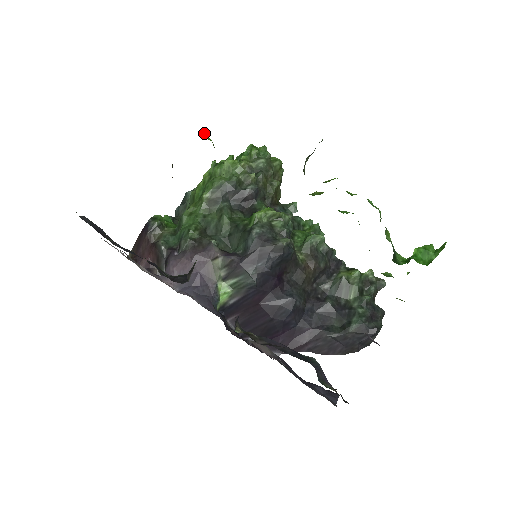
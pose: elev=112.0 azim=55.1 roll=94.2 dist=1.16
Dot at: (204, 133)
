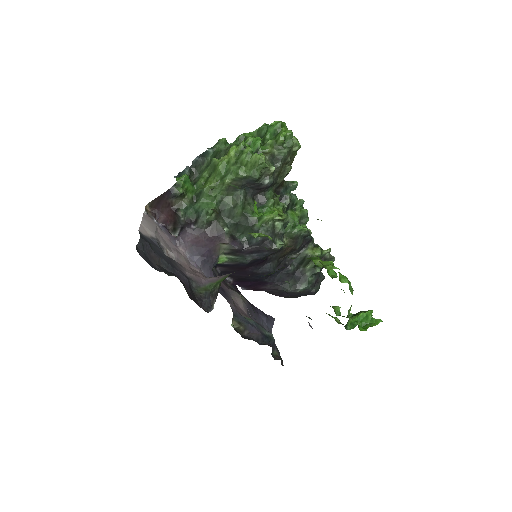
Dot at: (254, 203)
